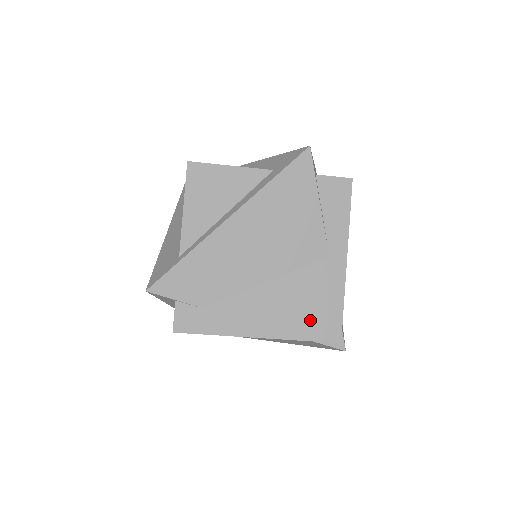
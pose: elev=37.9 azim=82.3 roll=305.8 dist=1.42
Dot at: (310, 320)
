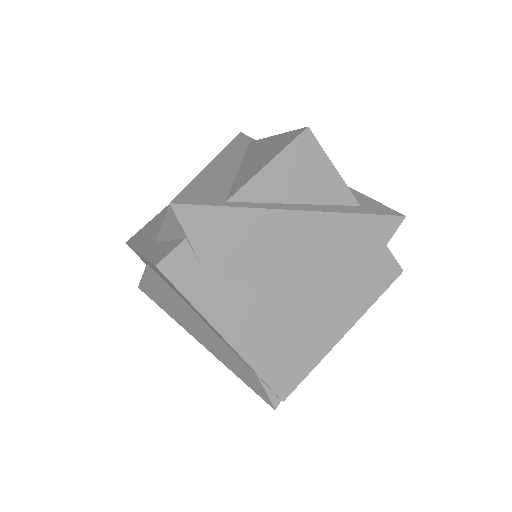
Dot at: (278, 360)
